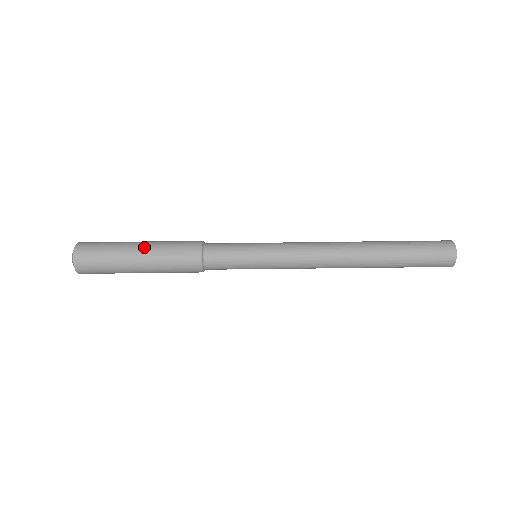
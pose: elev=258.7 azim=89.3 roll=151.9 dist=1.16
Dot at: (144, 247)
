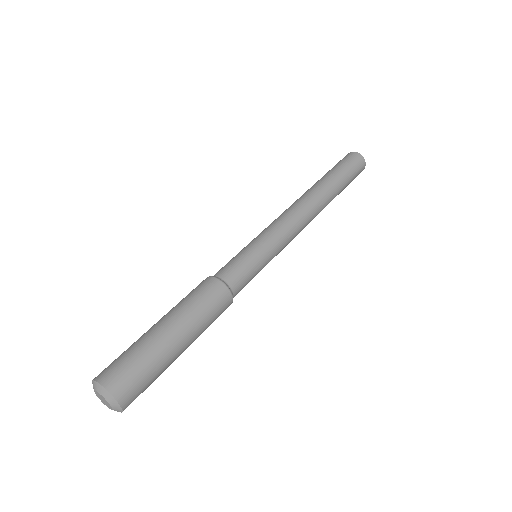
Dot at: (173, 323)
